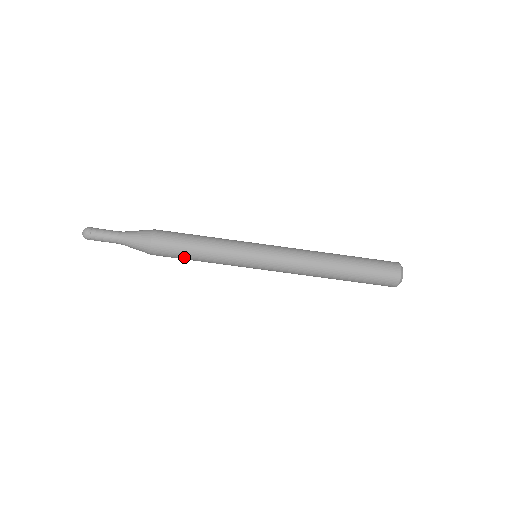
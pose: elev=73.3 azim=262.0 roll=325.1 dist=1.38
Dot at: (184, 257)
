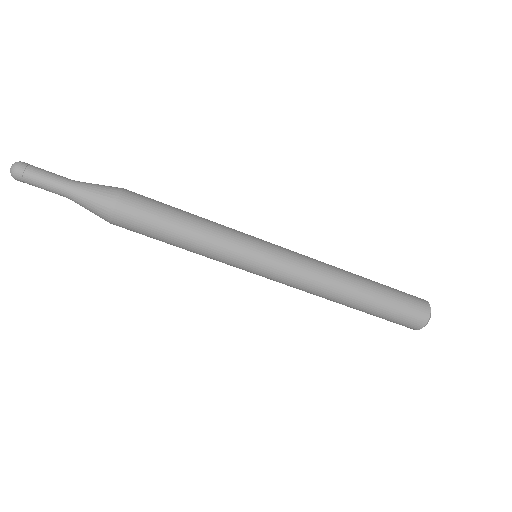
Dot at: (159, 237)
